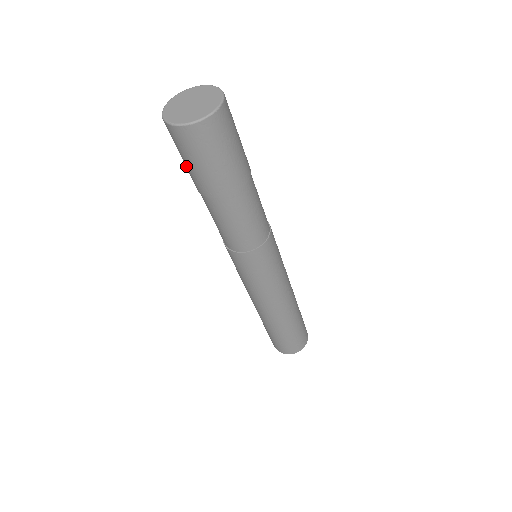
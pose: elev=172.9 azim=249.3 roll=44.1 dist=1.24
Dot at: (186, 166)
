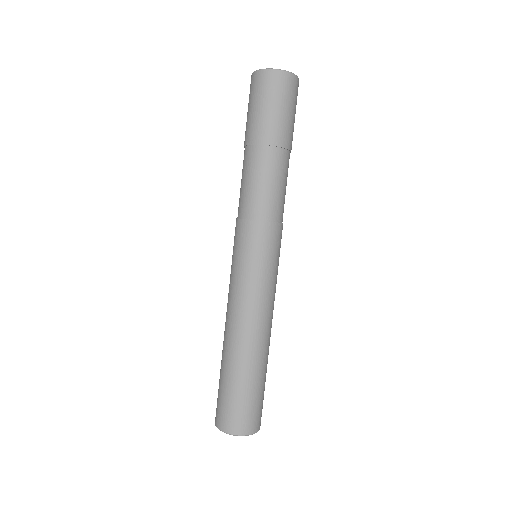
Dot at: (259, 114)
